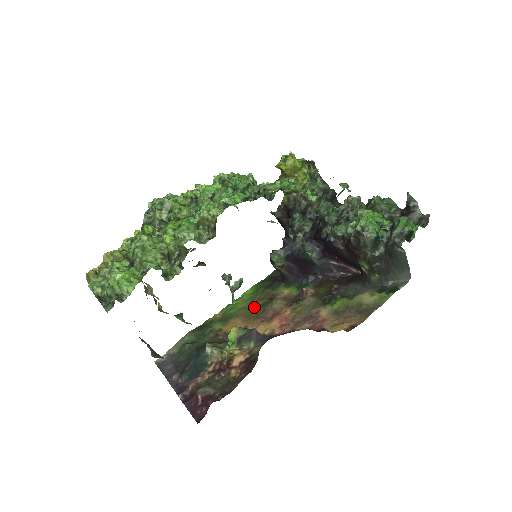
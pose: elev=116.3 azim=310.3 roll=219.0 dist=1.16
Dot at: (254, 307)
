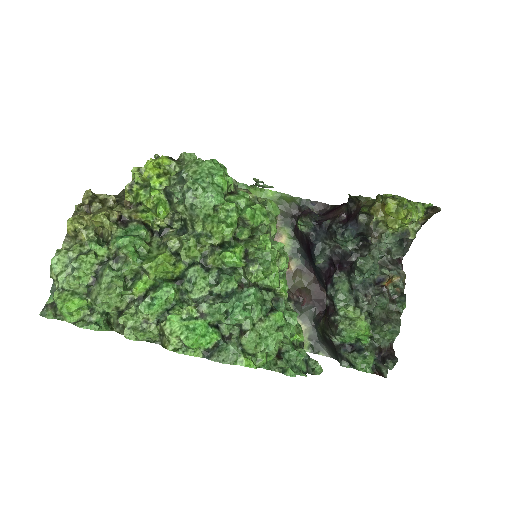
Dot at: occluded
